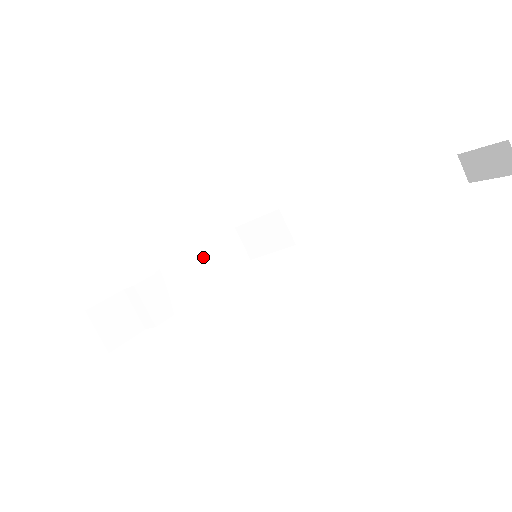
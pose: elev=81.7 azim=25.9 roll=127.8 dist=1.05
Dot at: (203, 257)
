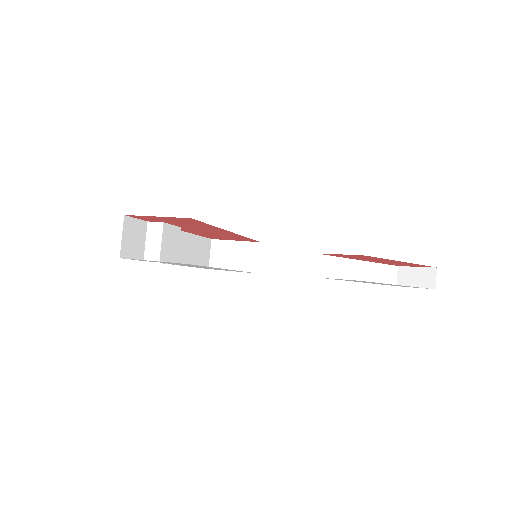
Dot at: (190, 242)
